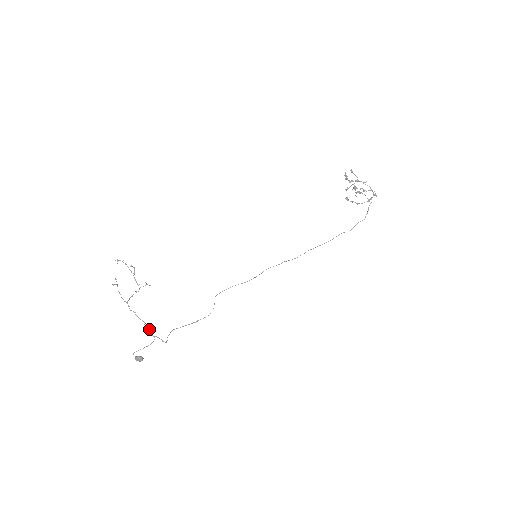
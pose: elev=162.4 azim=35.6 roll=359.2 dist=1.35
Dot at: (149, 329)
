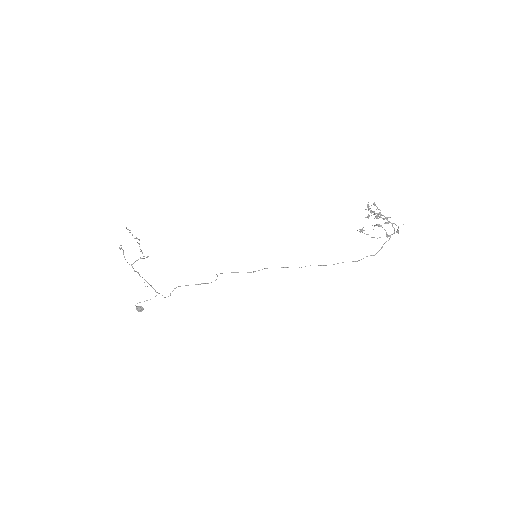
Dot at: (152, 287)
